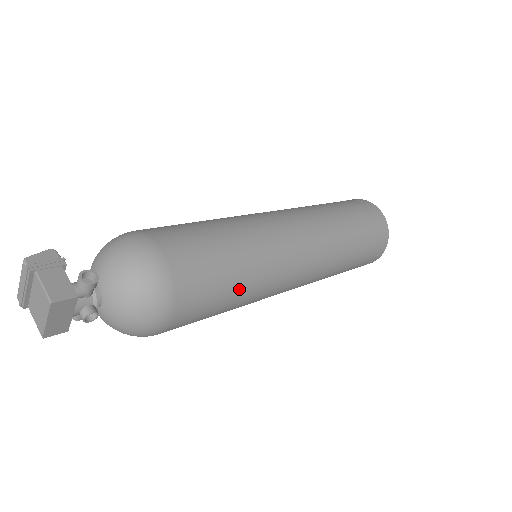
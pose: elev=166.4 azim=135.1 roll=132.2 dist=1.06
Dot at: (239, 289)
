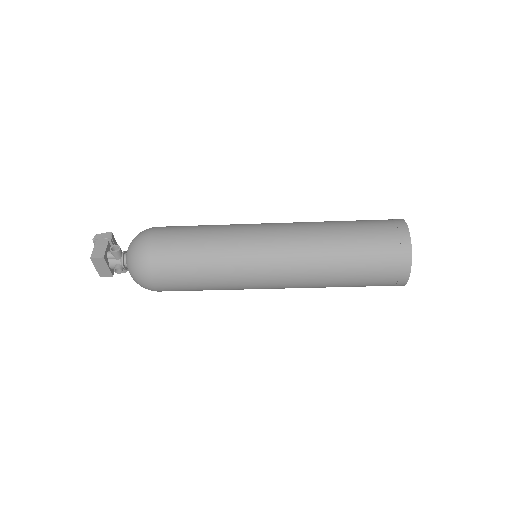
Dot at: (205, 274)
